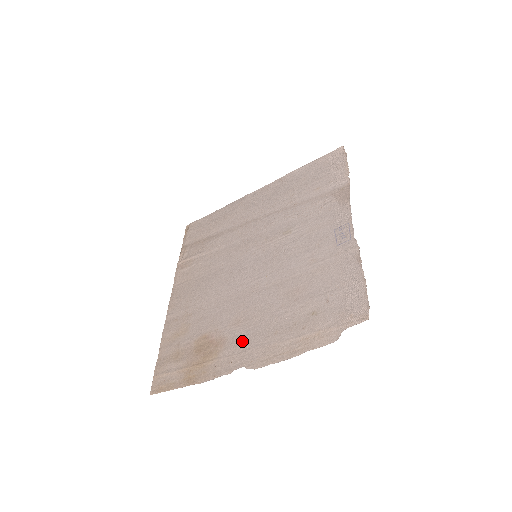
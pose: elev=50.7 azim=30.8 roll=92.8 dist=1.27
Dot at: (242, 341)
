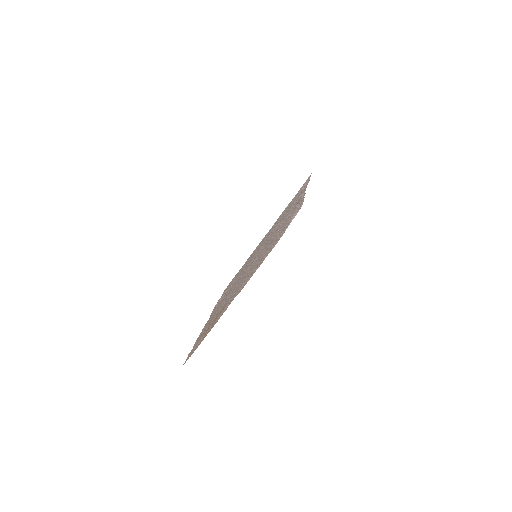
Dot at: (237, 290)
